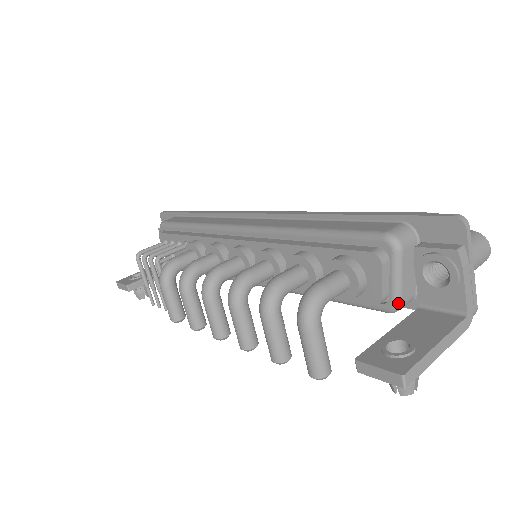
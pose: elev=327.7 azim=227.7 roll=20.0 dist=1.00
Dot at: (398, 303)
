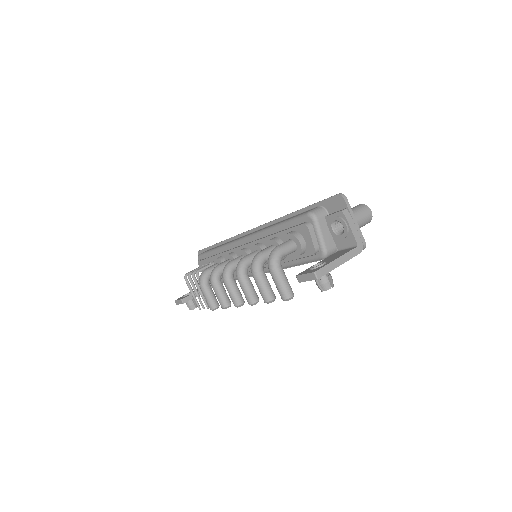
Dot at: (325, 250)
